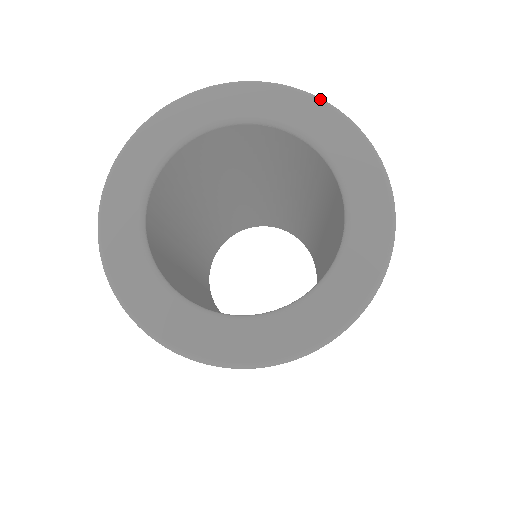
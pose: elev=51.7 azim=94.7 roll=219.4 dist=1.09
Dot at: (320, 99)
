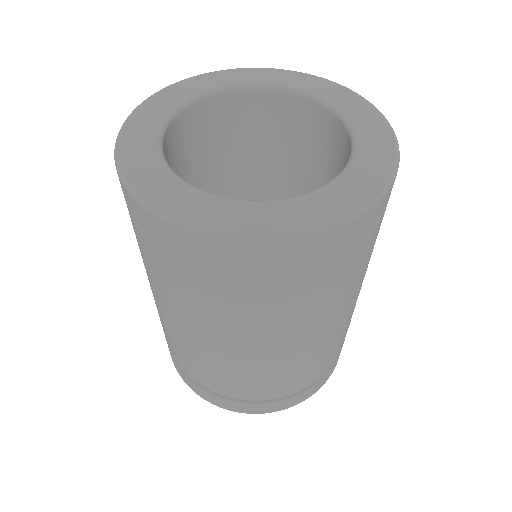
Dot at: (326, 79)
